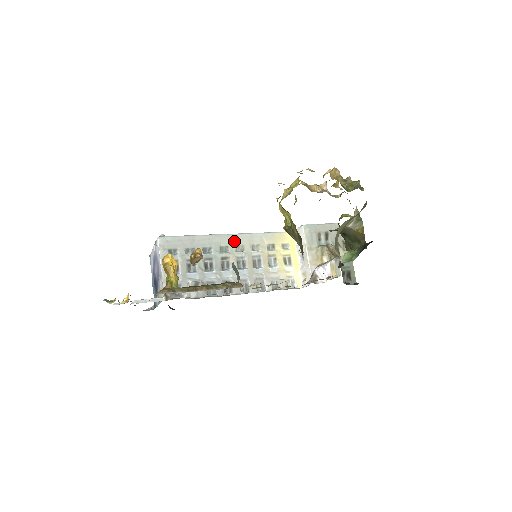
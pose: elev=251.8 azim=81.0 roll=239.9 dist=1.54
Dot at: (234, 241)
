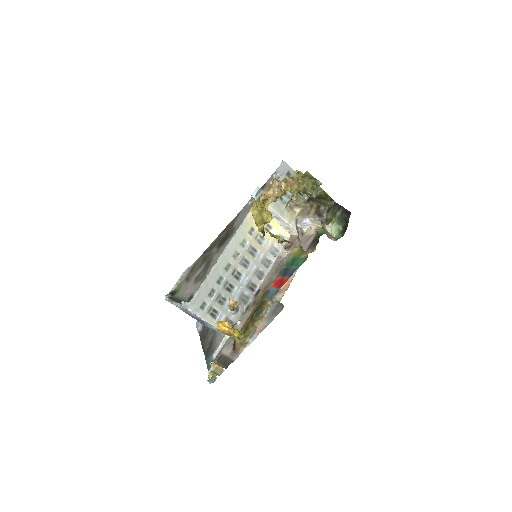
Dot at: (229, 255)
